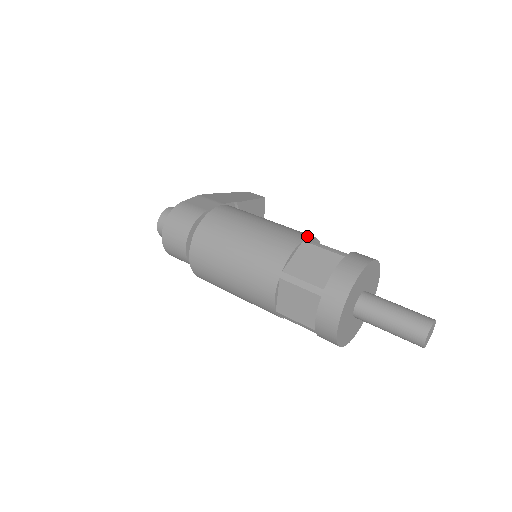
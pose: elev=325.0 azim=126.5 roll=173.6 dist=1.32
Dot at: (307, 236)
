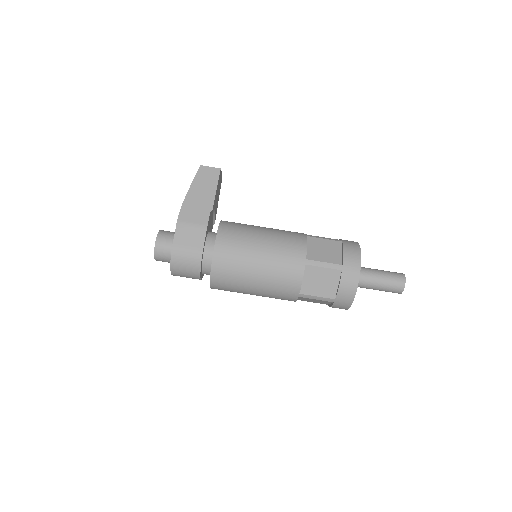
Dot at: (304, 254)
